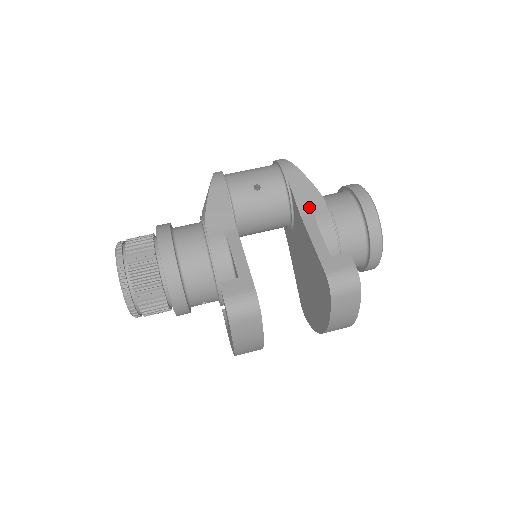
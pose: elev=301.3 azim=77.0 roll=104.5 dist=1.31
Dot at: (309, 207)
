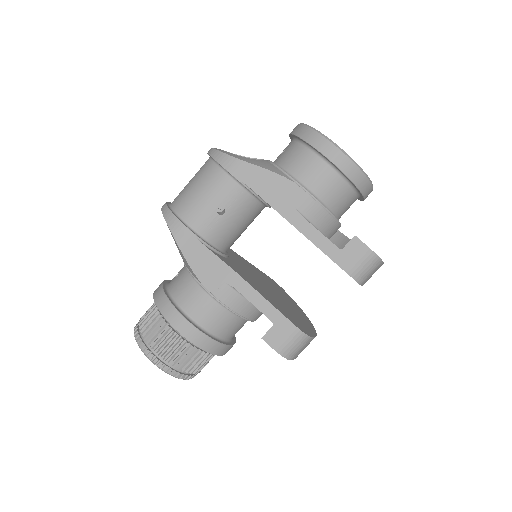
Dot at: (287, 203)
